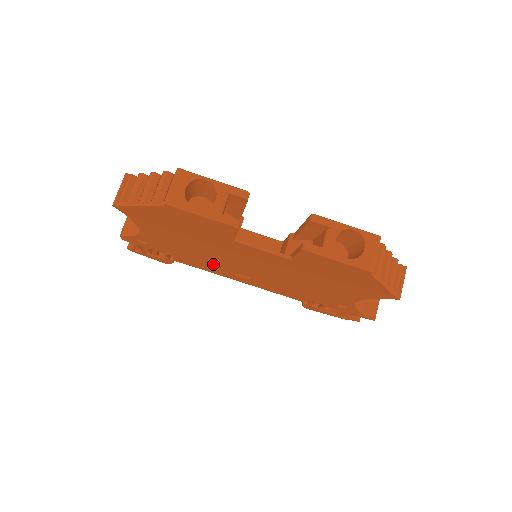
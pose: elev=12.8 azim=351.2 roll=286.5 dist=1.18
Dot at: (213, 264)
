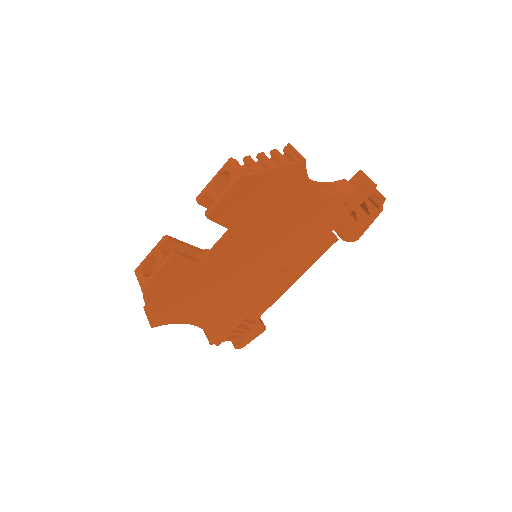
Dot at: (257, 292)
